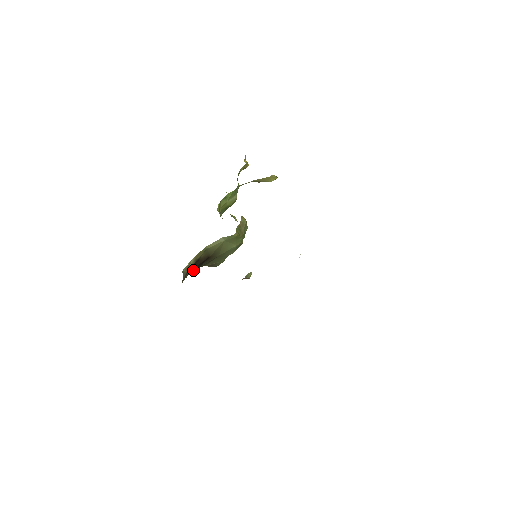
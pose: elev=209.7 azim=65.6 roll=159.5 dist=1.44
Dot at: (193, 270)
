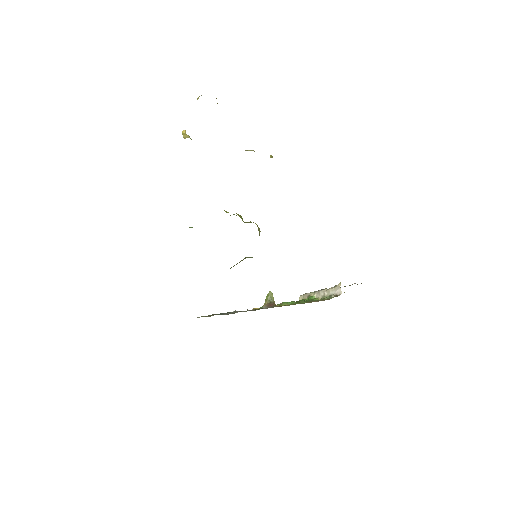
Dot at: occluded
